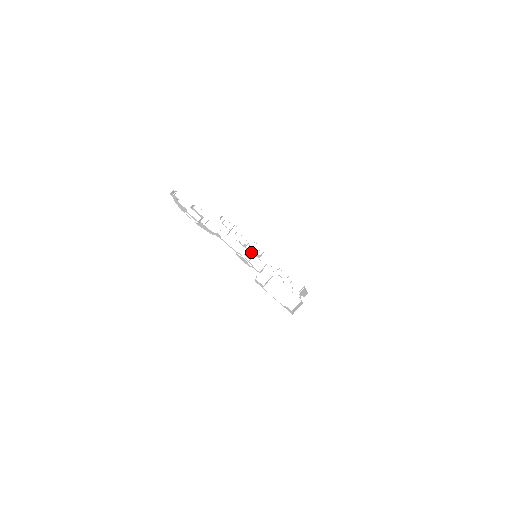
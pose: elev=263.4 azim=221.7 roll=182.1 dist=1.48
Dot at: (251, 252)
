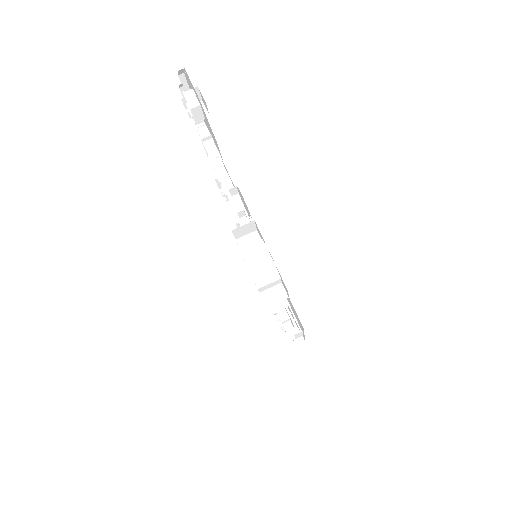
Dot at: occluded
